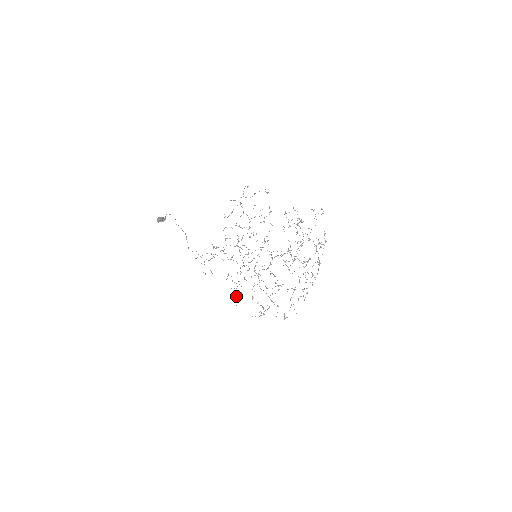
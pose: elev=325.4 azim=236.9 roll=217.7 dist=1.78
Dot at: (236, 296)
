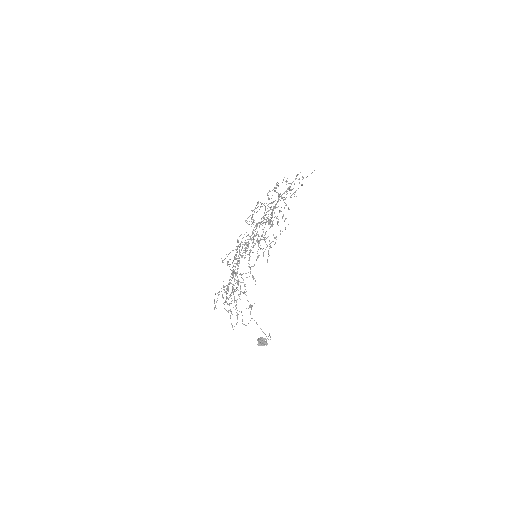
Dot at: occluded
